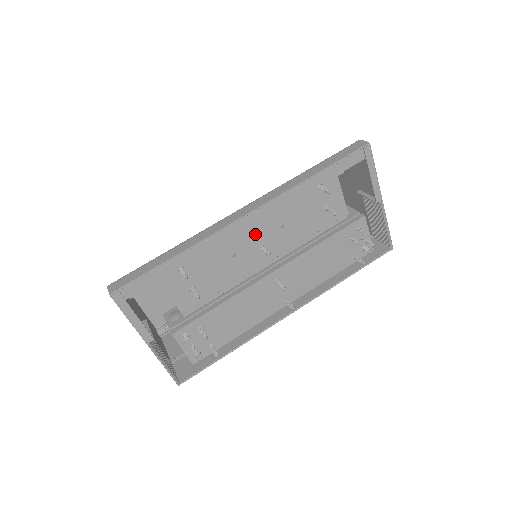
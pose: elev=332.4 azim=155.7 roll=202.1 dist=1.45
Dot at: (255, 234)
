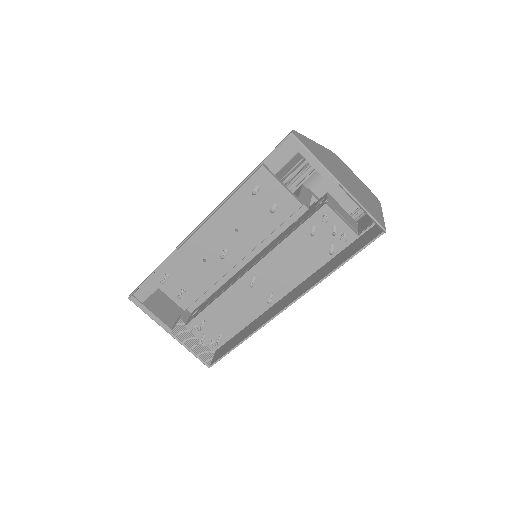
Dot at: (214, 241)
